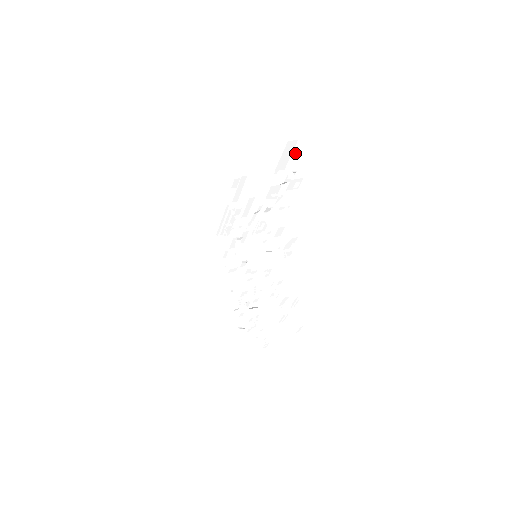
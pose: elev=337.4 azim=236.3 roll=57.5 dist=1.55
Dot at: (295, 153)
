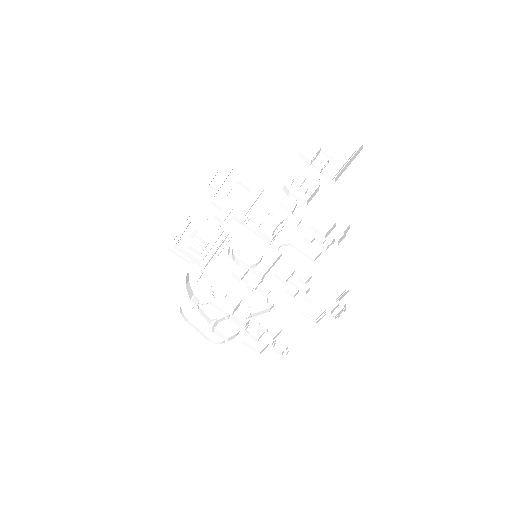
Dot at: (319, 131)
